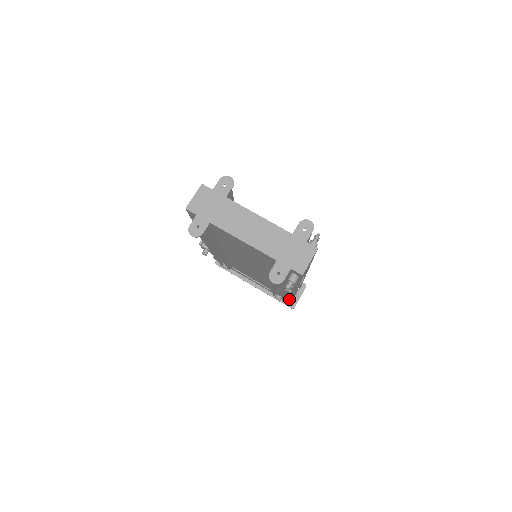
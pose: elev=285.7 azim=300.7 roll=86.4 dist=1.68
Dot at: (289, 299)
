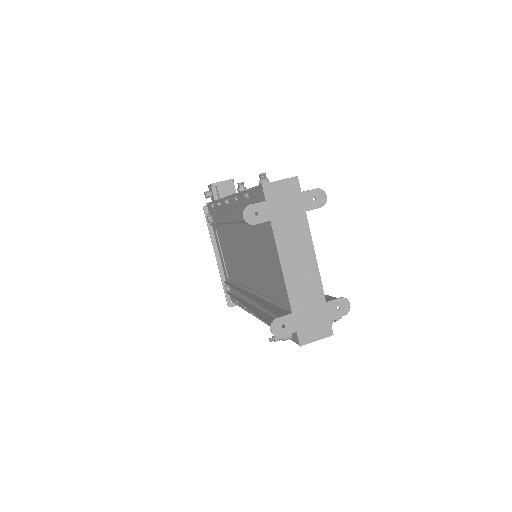
Dot at: occluded
